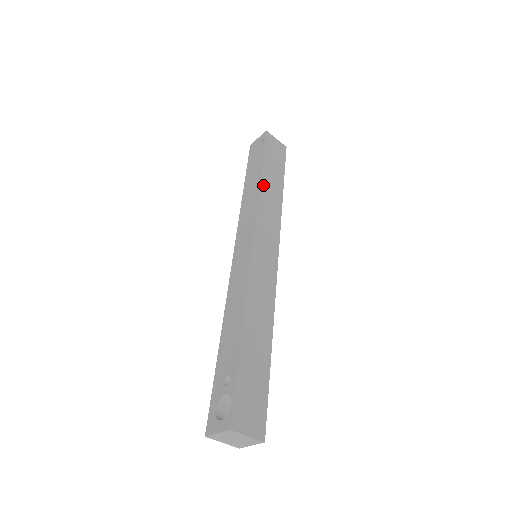
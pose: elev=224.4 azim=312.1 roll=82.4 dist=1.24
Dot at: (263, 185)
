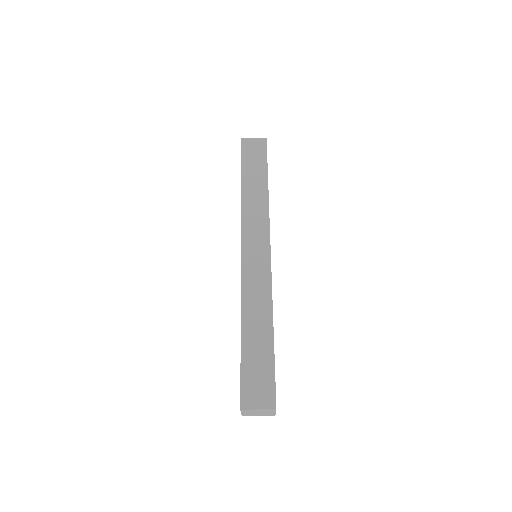
Dot at: (245, 193)
